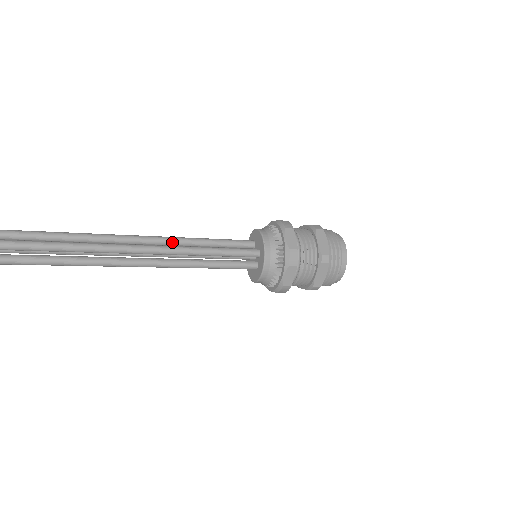
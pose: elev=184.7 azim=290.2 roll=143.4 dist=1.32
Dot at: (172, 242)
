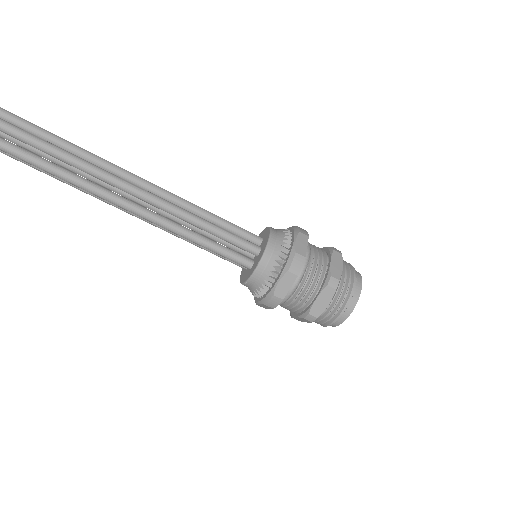
Dot at: occluded
